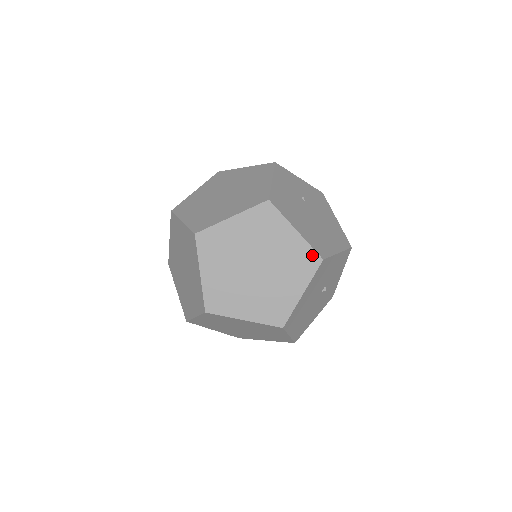
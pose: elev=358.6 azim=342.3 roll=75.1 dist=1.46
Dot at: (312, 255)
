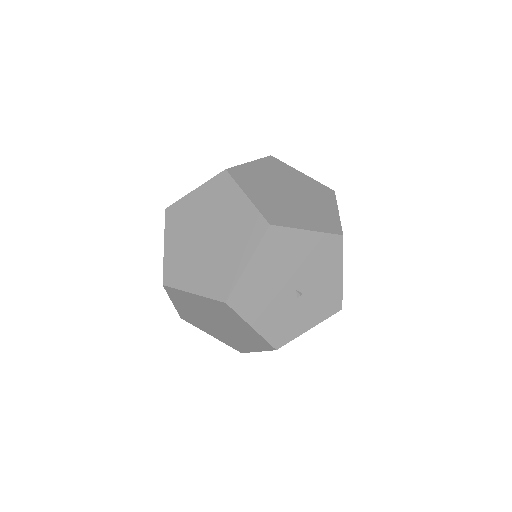
Dot at: (337, 227)
